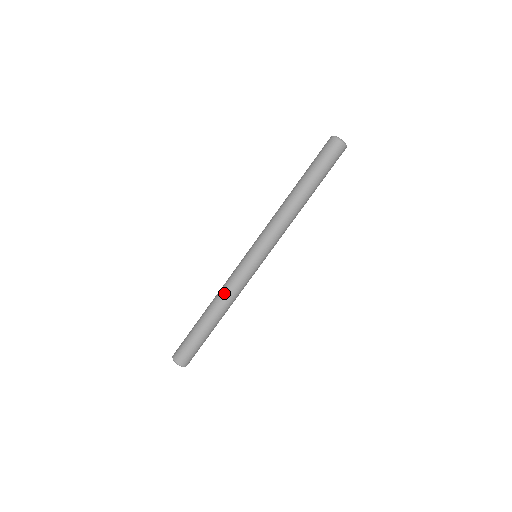
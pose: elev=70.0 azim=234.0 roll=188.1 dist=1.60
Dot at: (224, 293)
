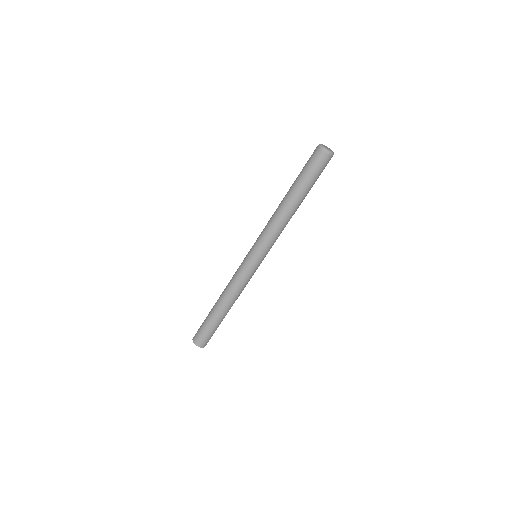
Dot at: (228, 287)
